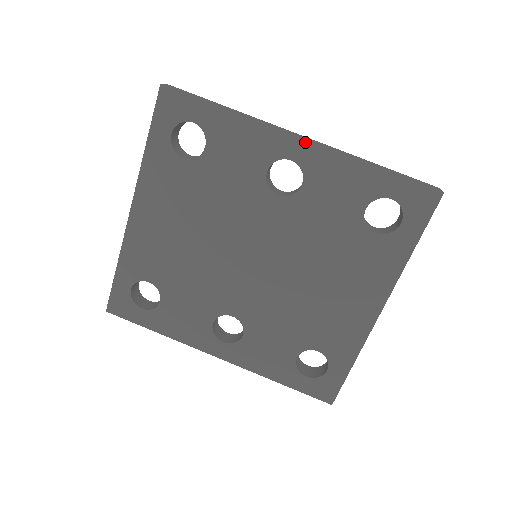
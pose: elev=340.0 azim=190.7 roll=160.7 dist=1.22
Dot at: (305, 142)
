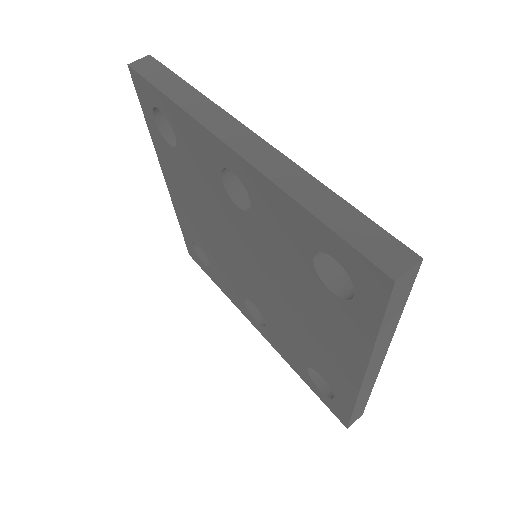
Dot at: (235, 154)
